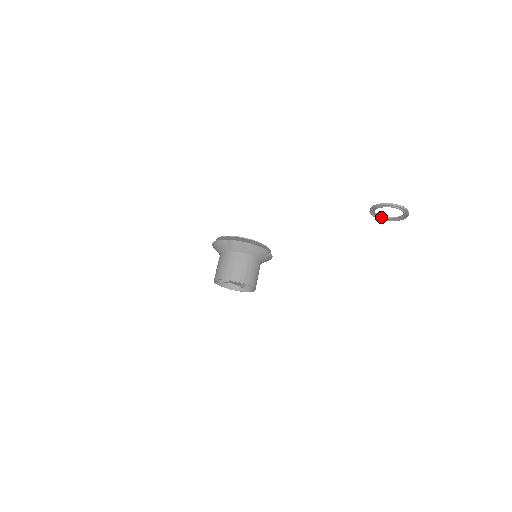
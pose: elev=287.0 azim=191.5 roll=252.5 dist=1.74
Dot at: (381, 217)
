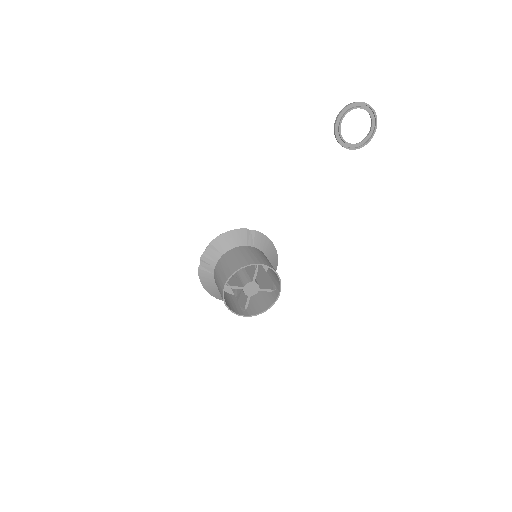
Dot at: (362, 141)
